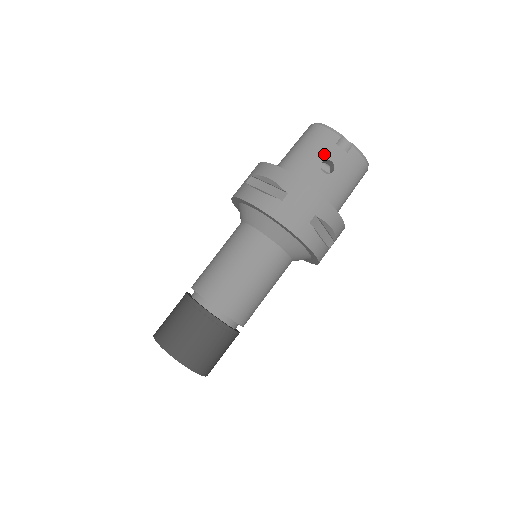
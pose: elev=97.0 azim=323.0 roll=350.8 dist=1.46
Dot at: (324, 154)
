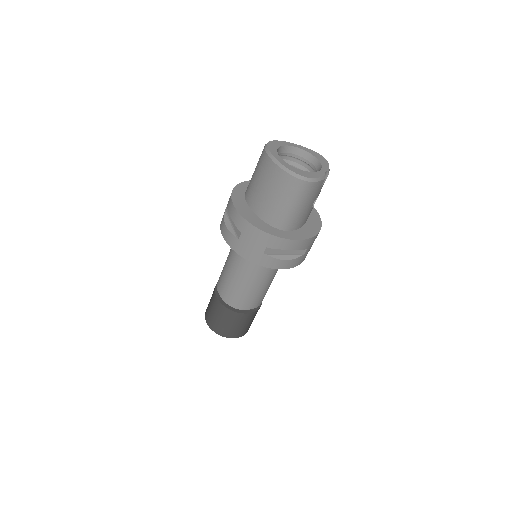
Dot at: (315, 198)
